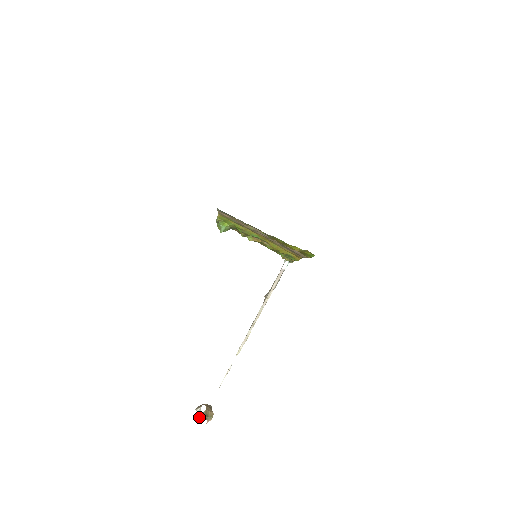
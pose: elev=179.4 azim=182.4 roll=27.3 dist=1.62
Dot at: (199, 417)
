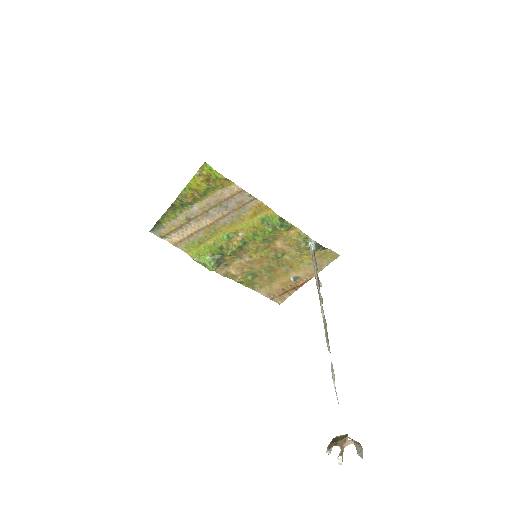
Dot at: (326, 452)
